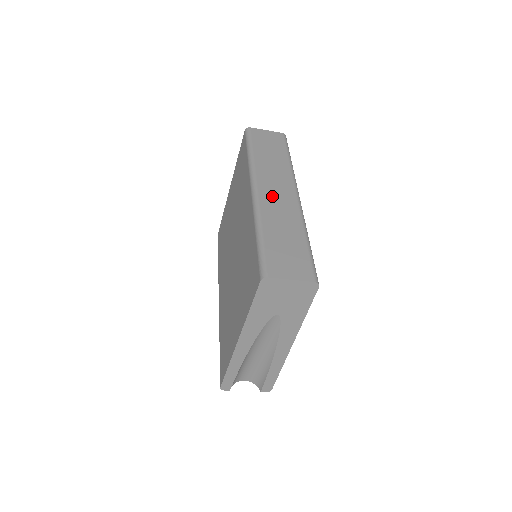
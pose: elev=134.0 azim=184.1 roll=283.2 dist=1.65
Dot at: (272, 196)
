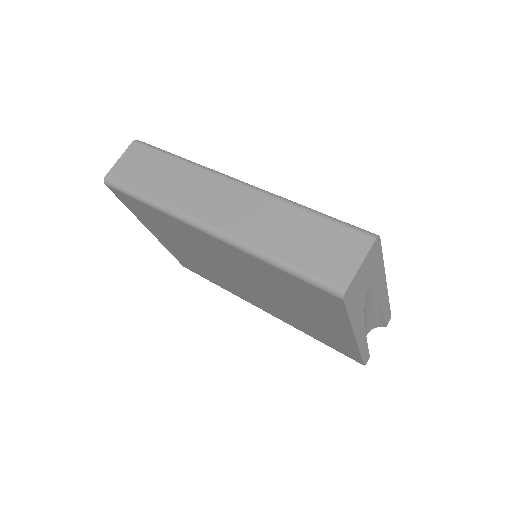
Dot at: (226, 214)
